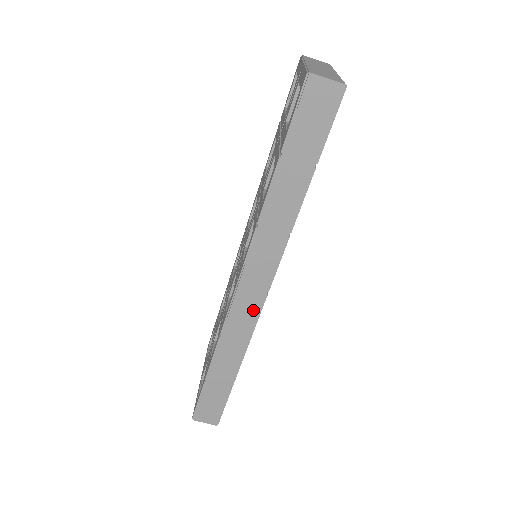
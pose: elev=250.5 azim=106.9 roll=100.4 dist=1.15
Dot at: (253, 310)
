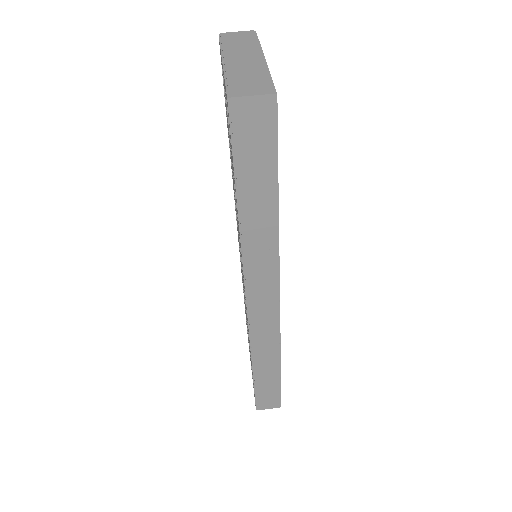
Dot at: (272, 318)
